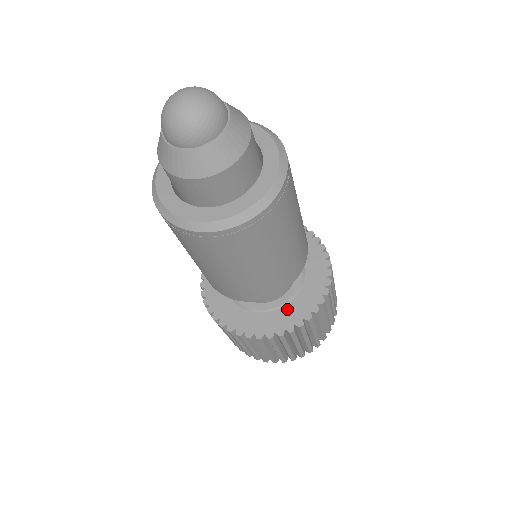
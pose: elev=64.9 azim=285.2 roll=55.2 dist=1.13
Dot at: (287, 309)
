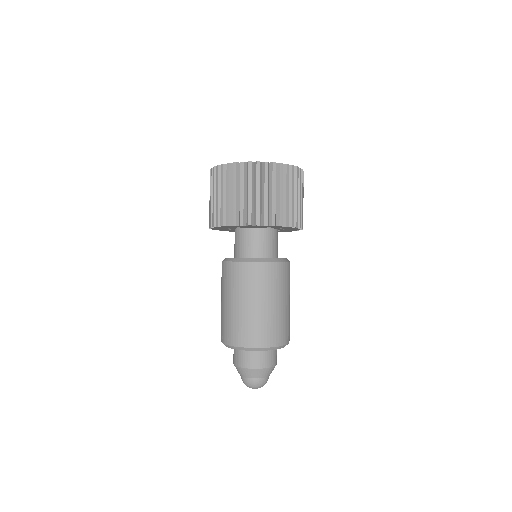
Dot at: occluded
